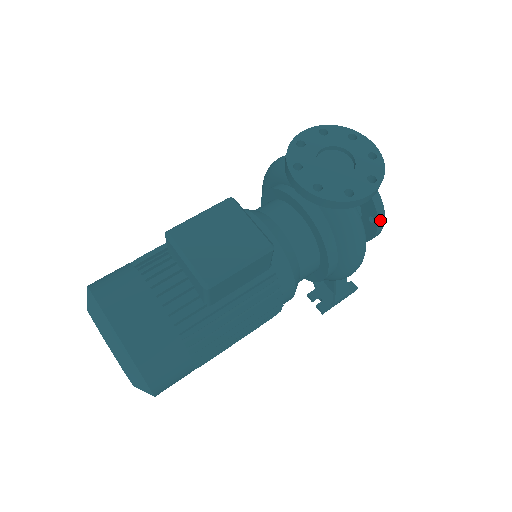
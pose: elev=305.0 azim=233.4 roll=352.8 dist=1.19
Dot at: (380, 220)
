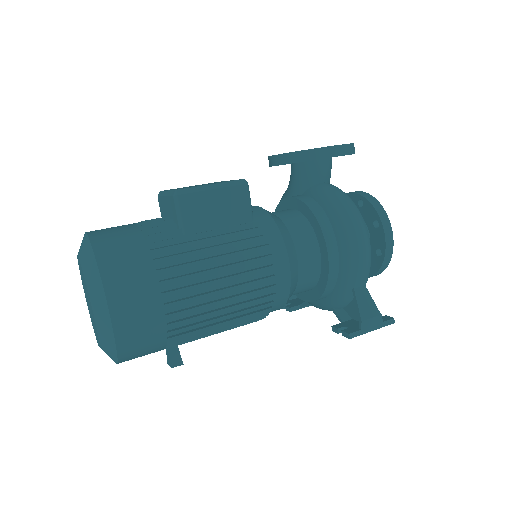
Dot at: (383, 219)
